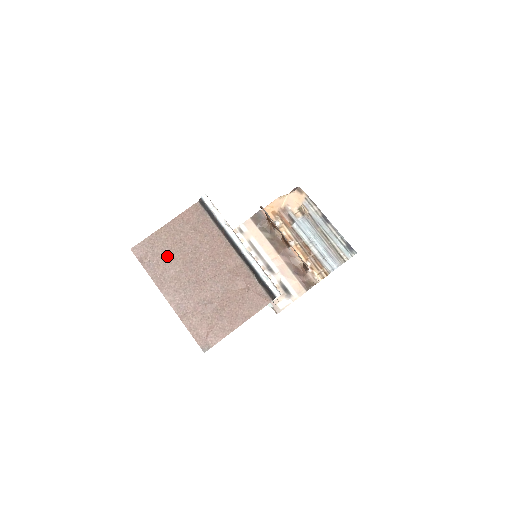
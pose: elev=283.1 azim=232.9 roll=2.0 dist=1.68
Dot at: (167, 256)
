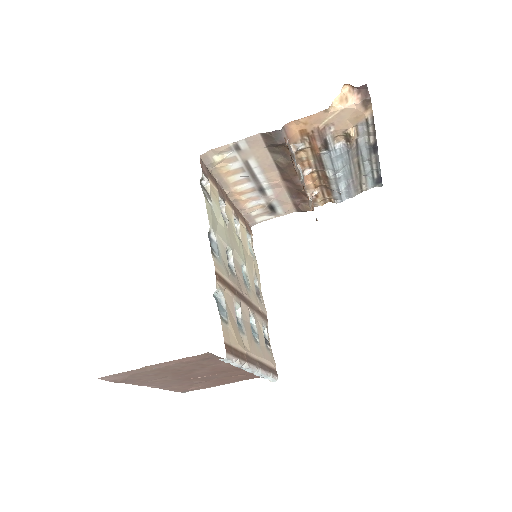
Dot at: (152, 376)
